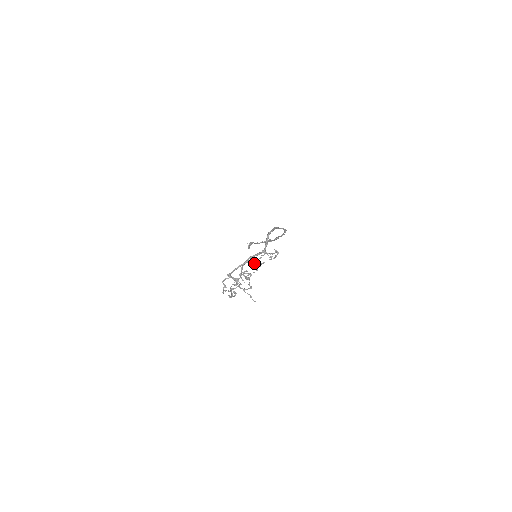
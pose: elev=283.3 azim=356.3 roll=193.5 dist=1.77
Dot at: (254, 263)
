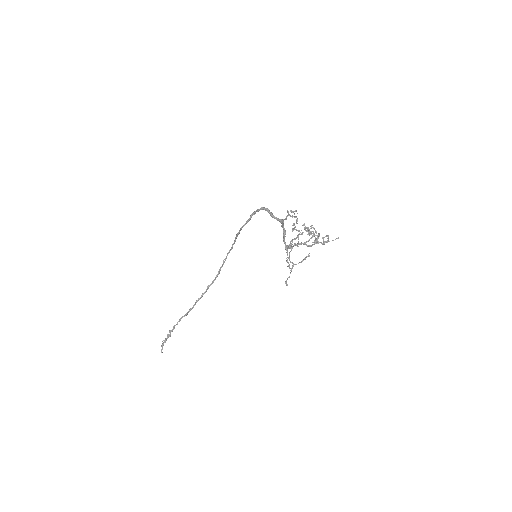
Dot at: (296, 221)
